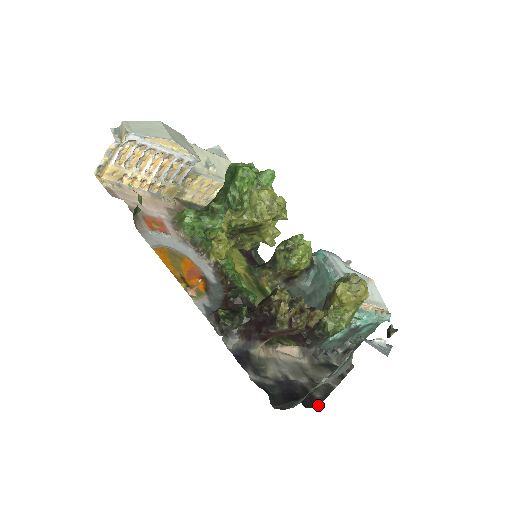
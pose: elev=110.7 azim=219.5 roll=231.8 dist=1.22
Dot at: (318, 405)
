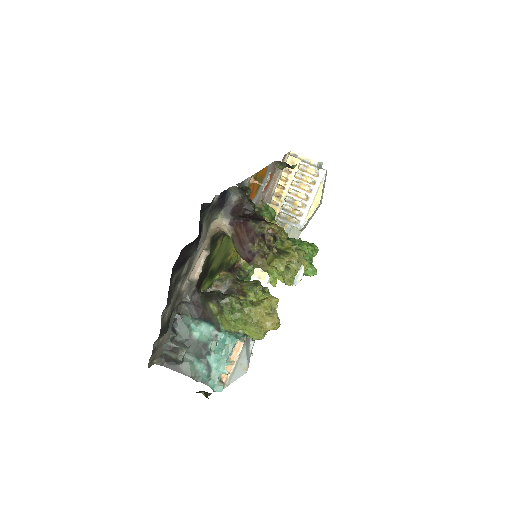
Dot at: (172, 272)
